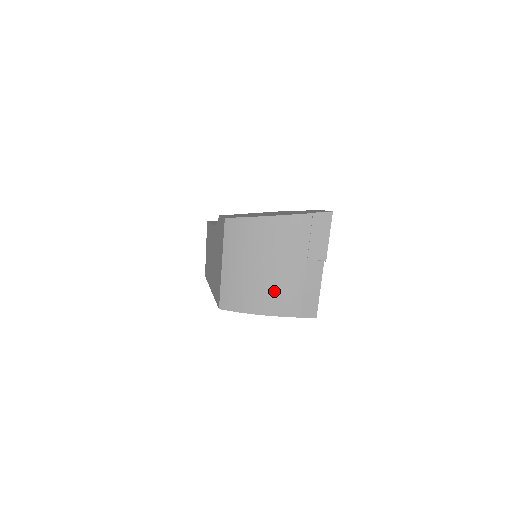
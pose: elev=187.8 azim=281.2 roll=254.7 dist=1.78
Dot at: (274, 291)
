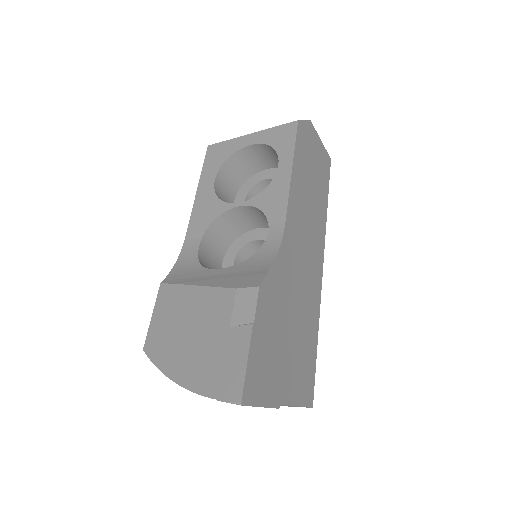
Dot at: occluded
